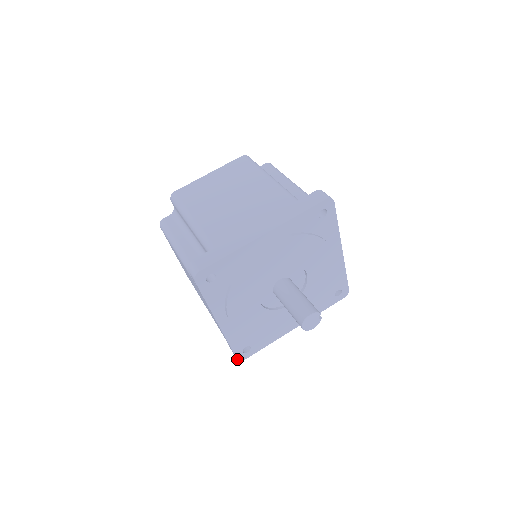
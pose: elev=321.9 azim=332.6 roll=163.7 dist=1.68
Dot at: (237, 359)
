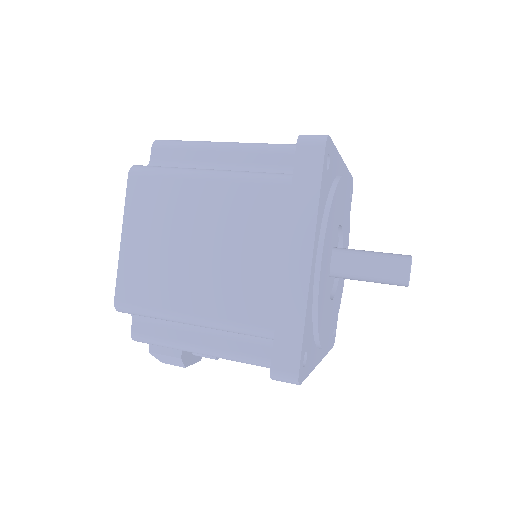
Dot at: (298, 374)
